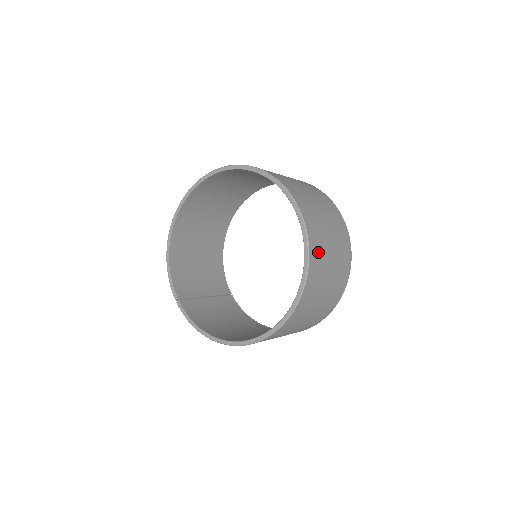
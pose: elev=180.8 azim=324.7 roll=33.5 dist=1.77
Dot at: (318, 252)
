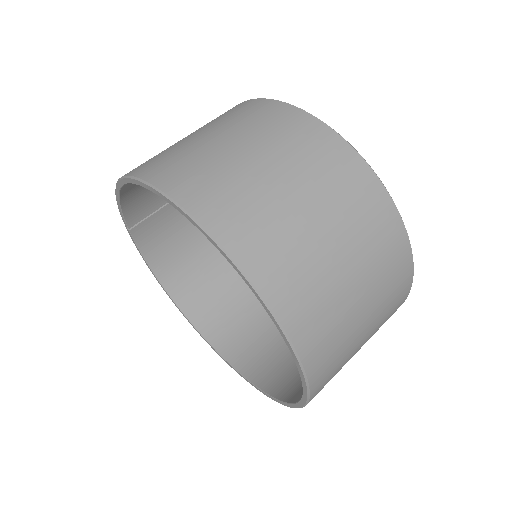
Dot at: occluded
